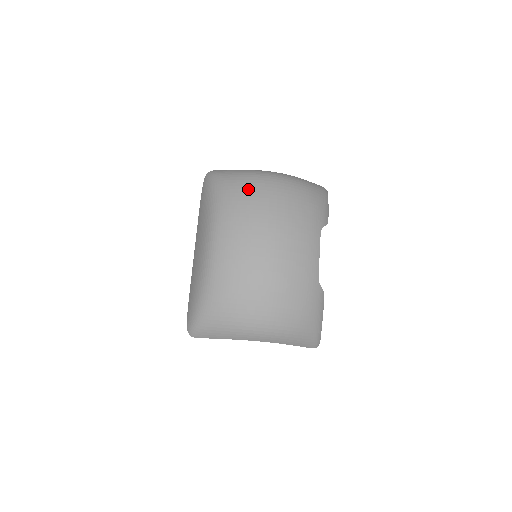
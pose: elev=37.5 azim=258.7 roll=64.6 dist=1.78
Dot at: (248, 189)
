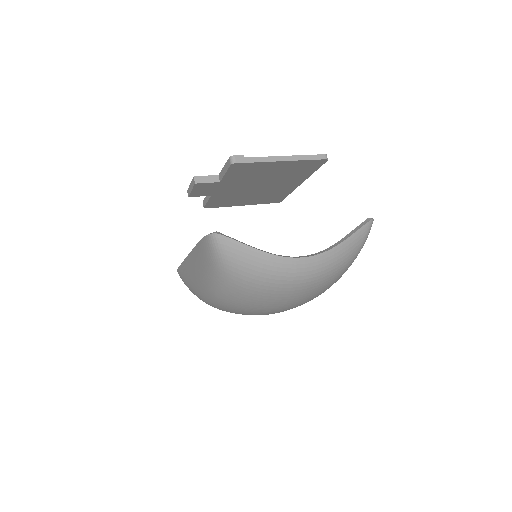
Dot at: (262, 296)
